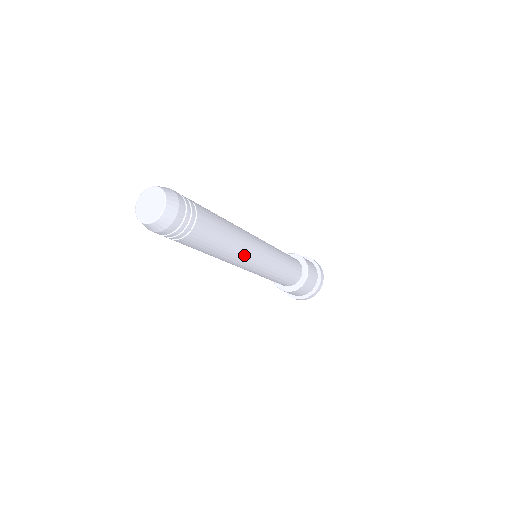
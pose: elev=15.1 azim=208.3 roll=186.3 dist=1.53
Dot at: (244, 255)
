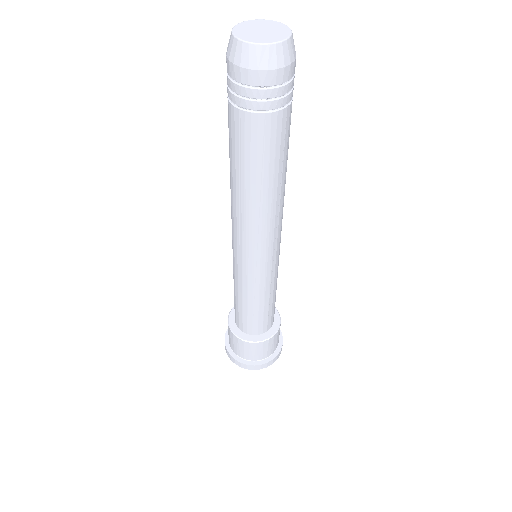
Dot at: (282, 214)
